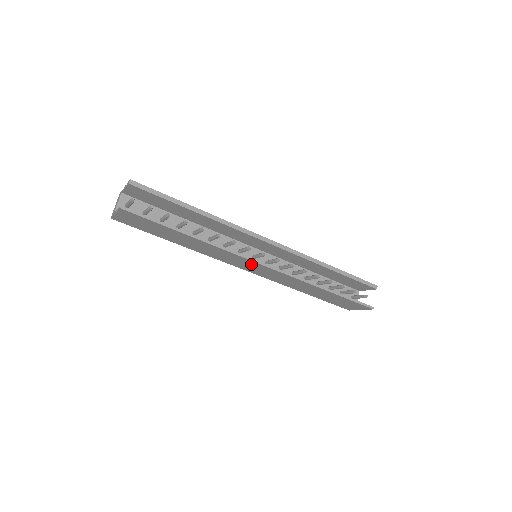
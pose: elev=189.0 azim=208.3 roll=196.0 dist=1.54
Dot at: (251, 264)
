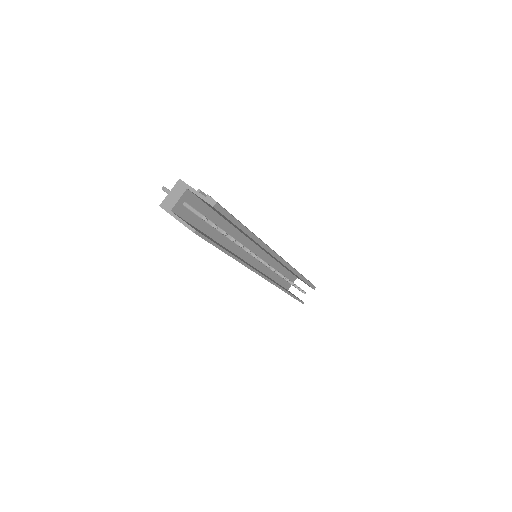
Dot at: occluded
